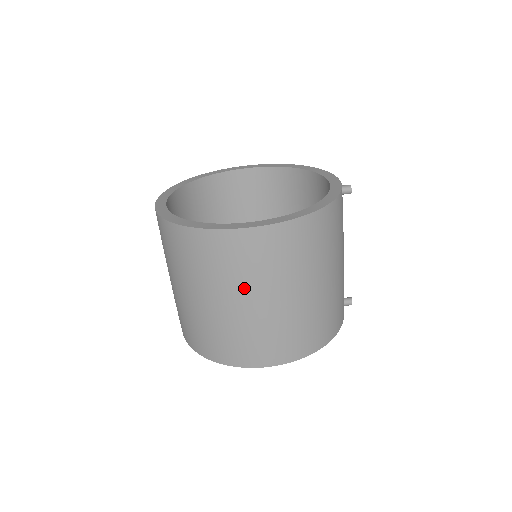
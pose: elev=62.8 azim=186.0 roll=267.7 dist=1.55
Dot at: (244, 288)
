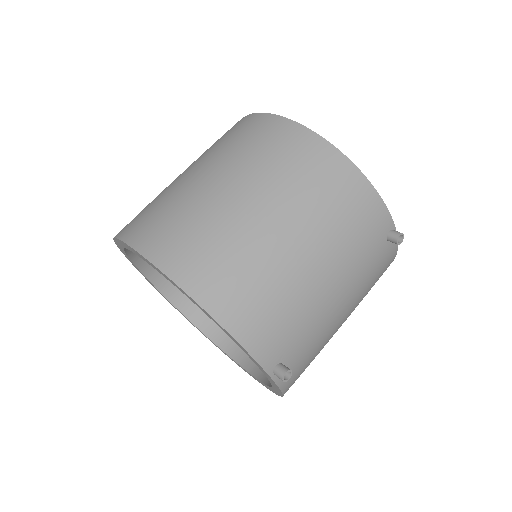
Dot at: (217, 159)
